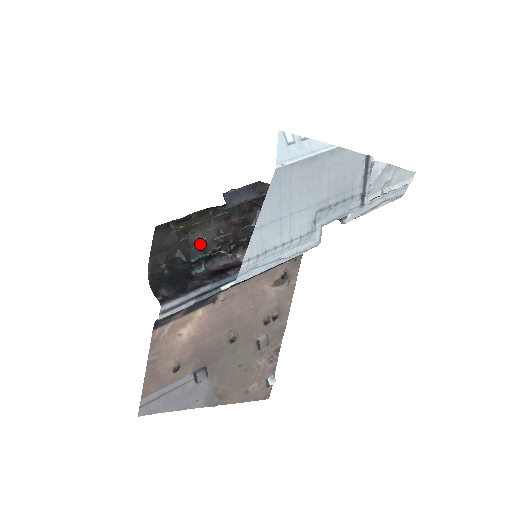
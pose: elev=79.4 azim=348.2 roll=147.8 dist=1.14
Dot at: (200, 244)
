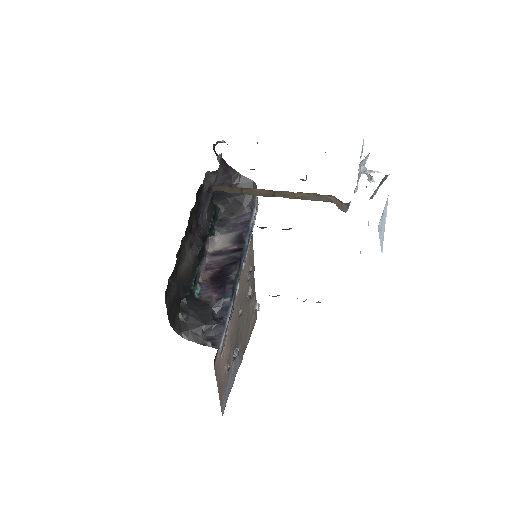
Dot at: occluded
